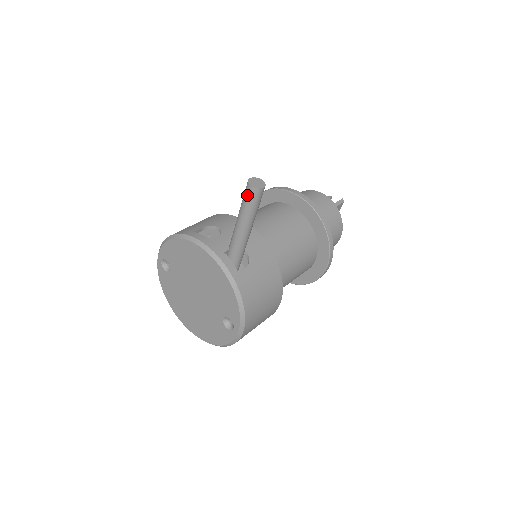
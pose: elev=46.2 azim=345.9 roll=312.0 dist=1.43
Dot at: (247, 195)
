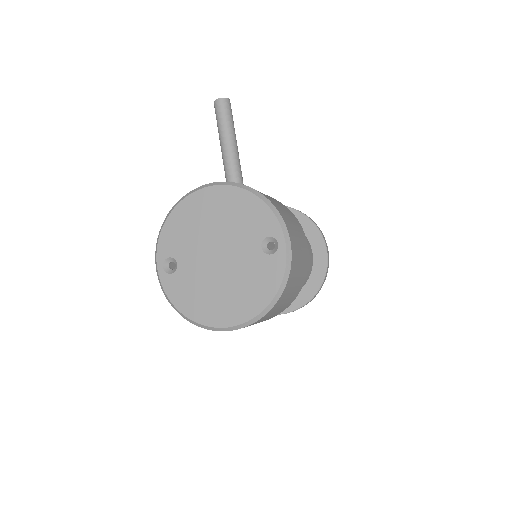
Dot at: (219, 110)
